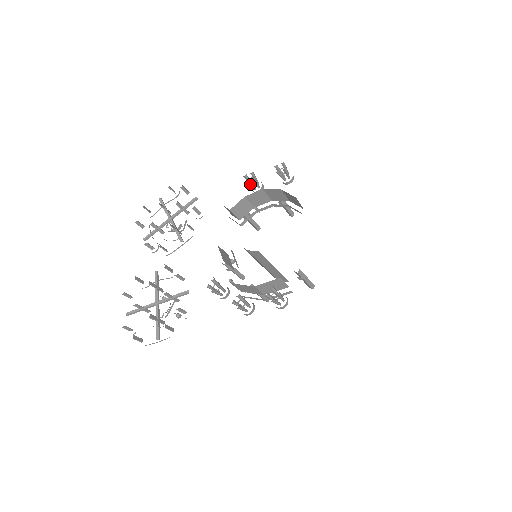
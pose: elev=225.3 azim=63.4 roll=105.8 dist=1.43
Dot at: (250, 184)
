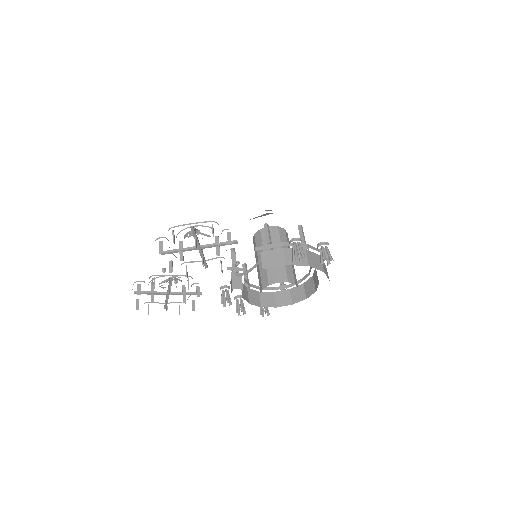
Dot at: (294, 255)
